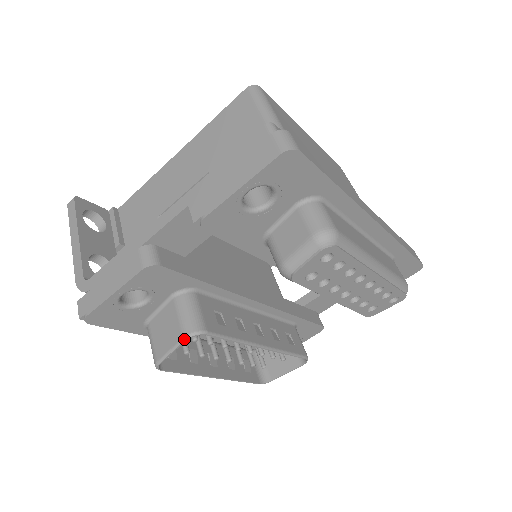
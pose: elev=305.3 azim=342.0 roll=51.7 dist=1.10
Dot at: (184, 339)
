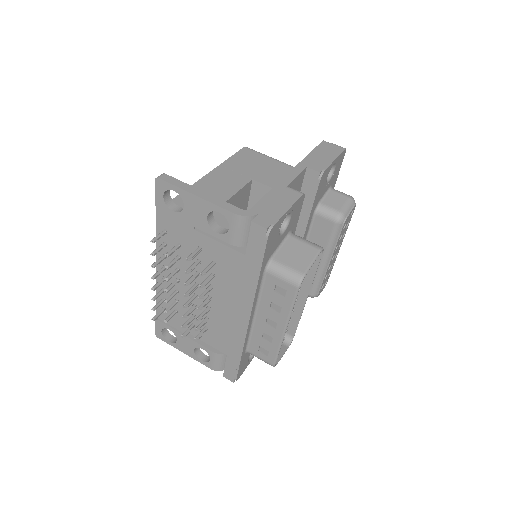
Dot at: (321, 250)
